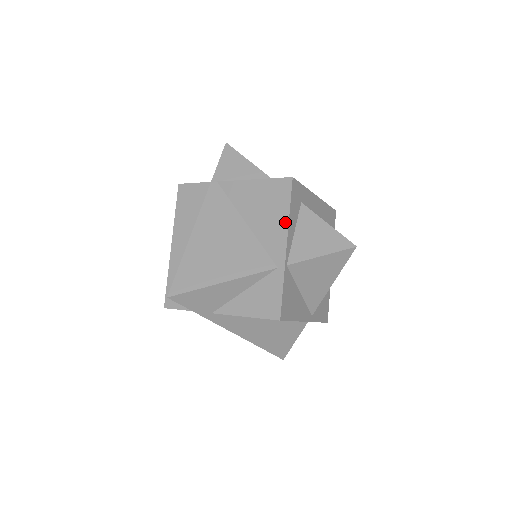
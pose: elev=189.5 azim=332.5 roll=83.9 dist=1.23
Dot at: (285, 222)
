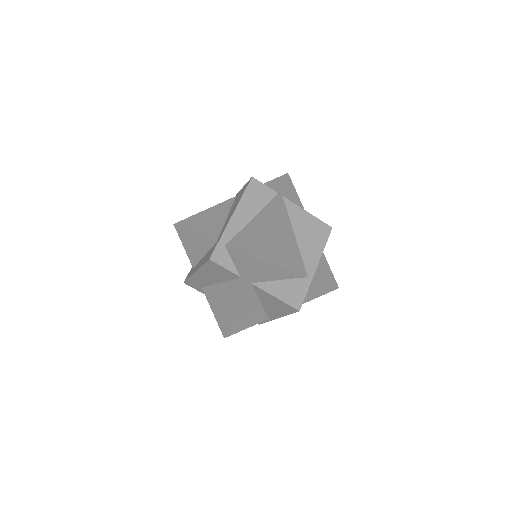
Dot at: (321, 251)
